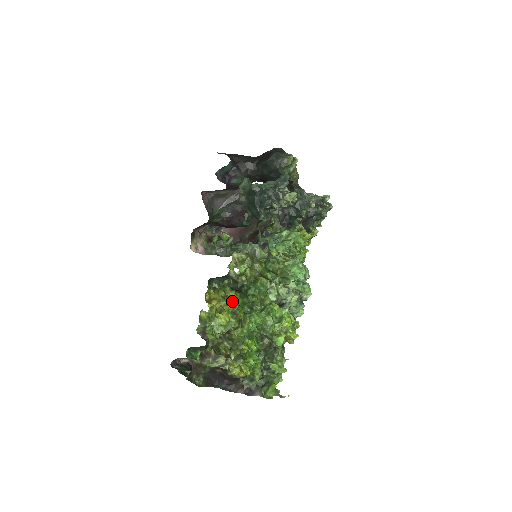
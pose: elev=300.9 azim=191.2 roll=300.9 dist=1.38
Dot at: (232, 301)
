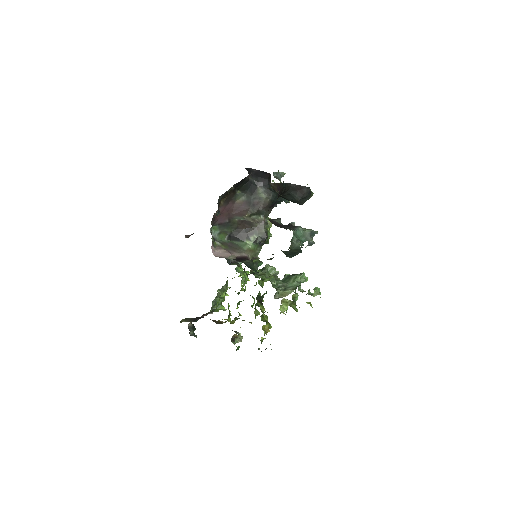
Dot at: occluded
